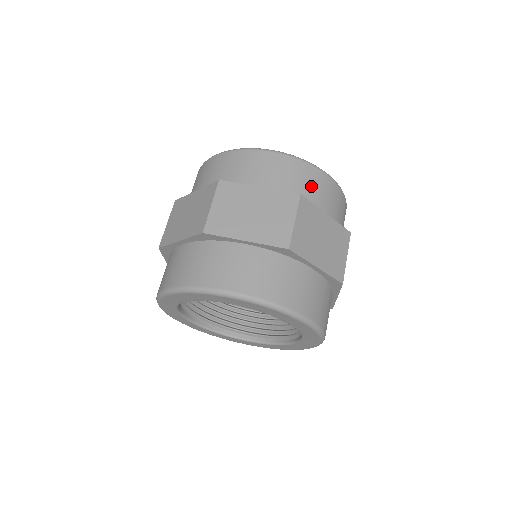
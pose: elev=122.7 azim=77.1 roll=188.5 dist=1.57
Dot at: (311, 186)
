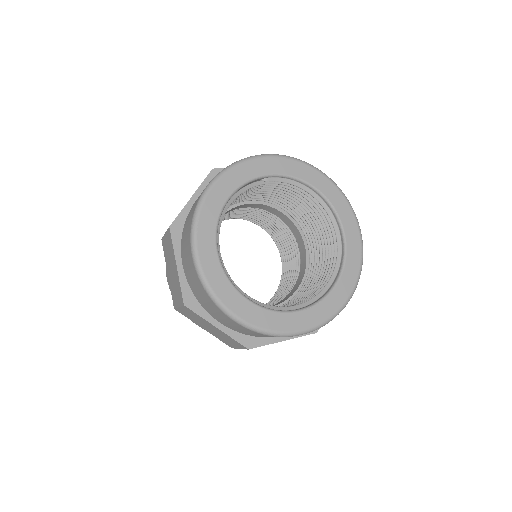
Dot at: occluded
